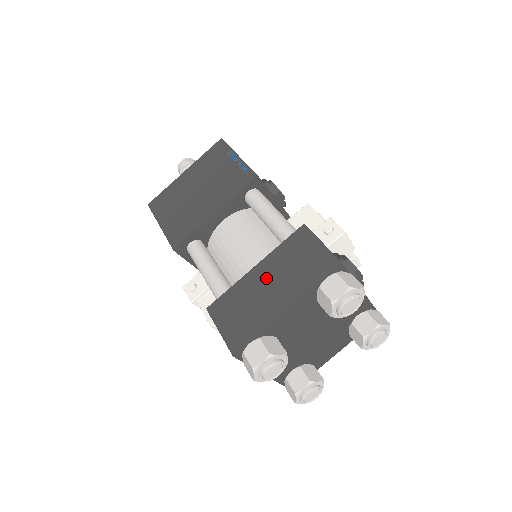
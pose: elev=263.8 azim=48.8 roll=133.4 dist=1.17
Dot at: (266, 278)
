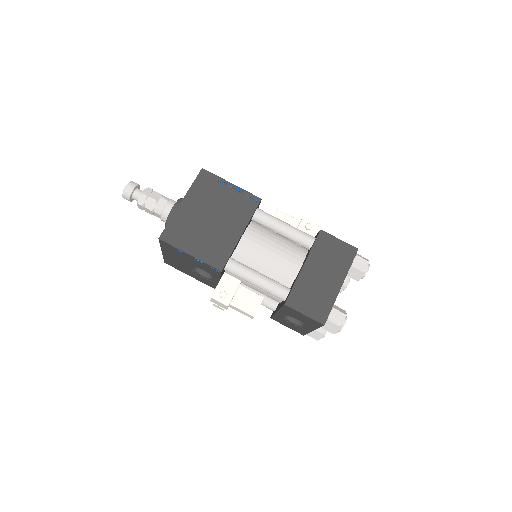
Dot at: (317, 271)
